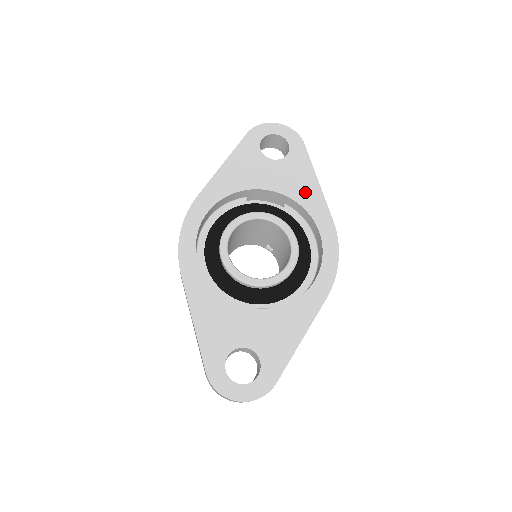
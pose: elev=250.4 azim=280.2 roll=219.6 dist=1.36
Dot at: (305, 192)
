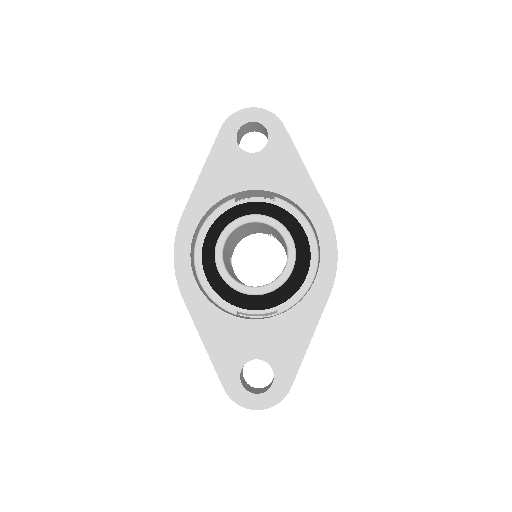
Dot at: (292, 183)
